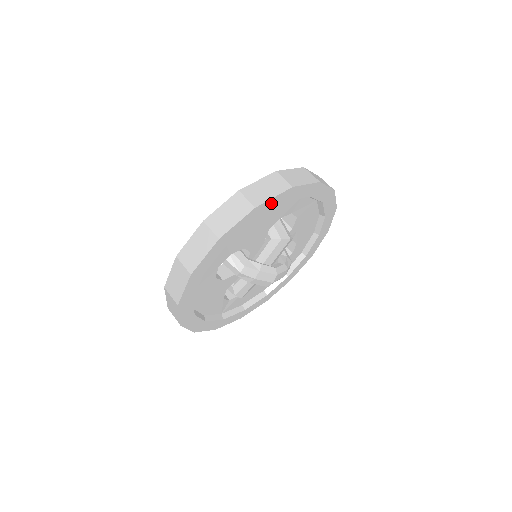
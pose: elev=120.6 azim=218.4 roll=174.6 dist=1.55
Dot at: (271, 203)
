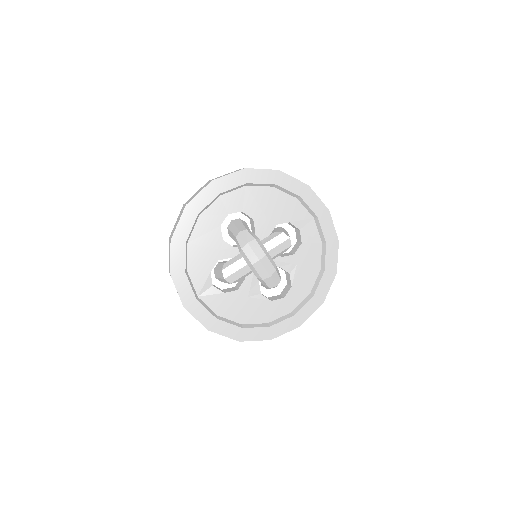
Dot at: (290, 182)
